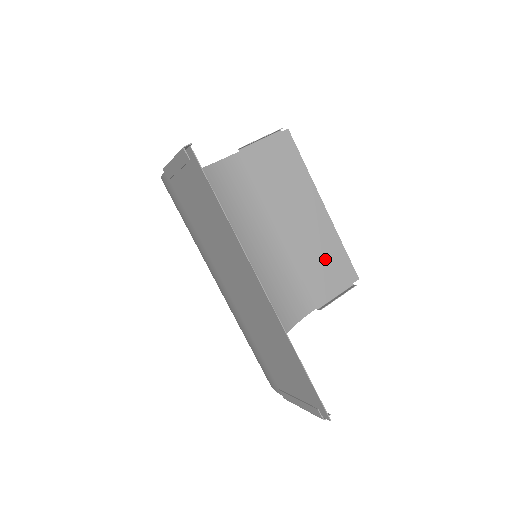
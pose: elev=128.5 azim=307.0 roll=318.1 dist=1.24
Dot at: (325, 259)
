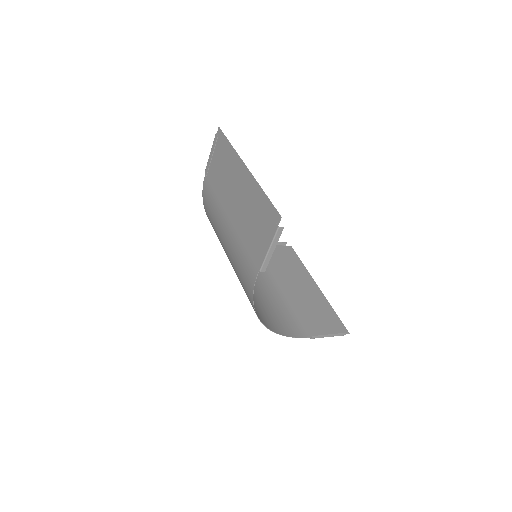
Dot at: (318, 312)
